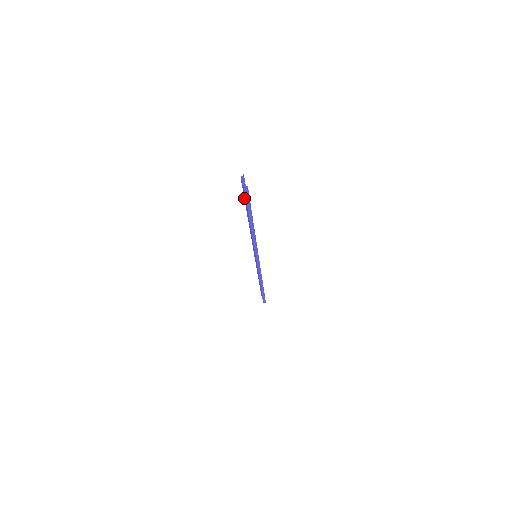
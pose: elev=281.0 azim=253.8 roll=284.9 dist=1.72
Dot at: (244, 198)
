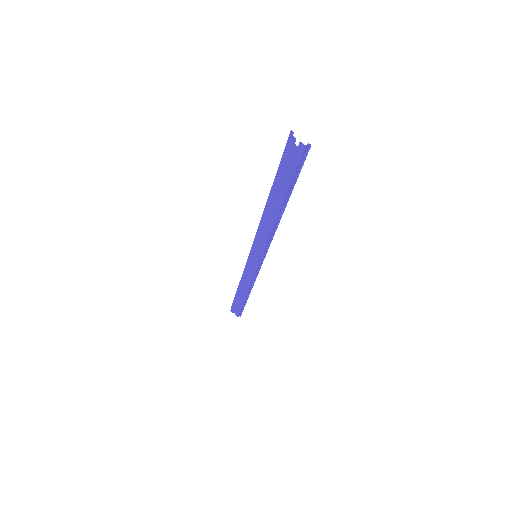
Dot at: (279, 170)
